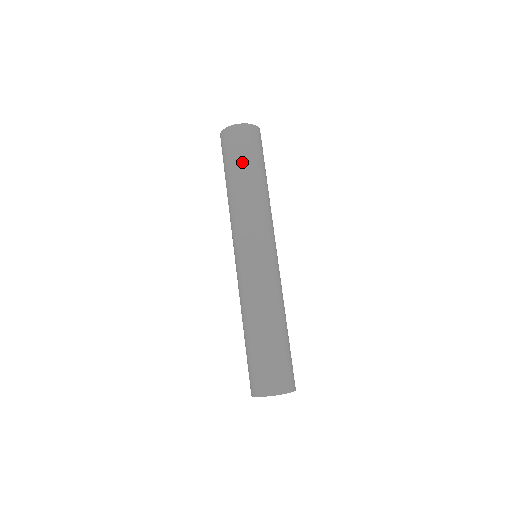
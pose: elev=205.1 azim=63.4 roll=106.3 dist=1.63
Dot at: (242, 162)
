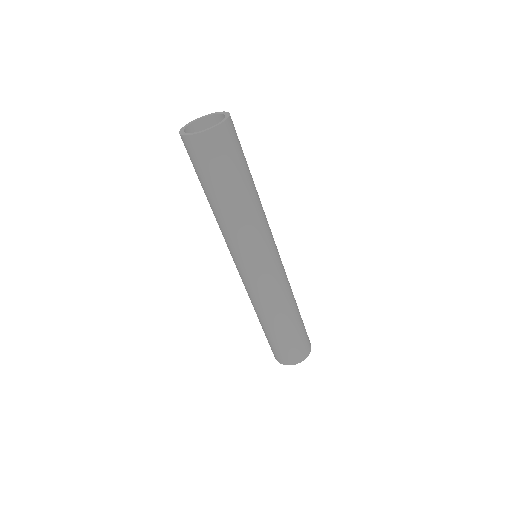
Dot at: (204, 182)
